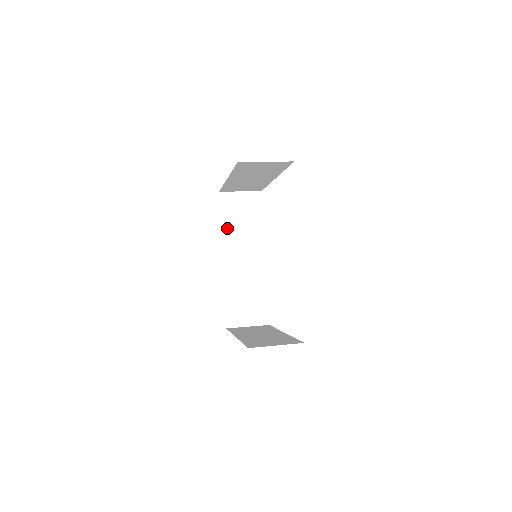
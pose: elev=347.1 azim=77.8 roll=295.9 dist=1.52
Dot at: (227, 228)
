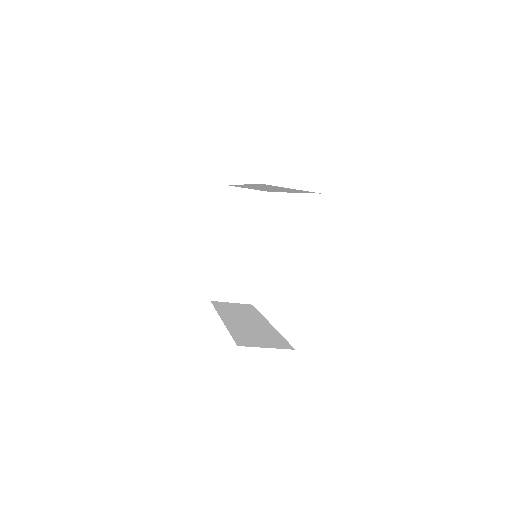
Dot at: (222, 311)
